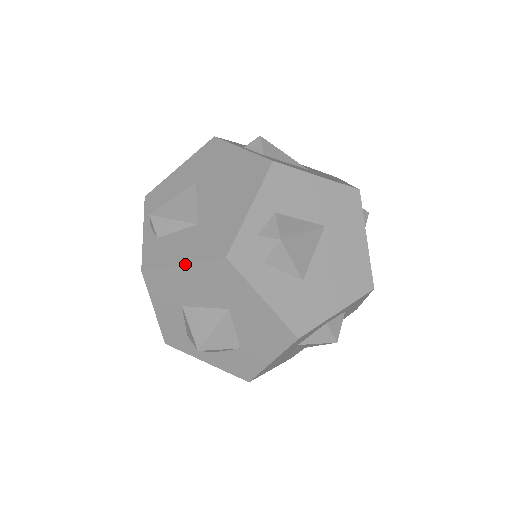
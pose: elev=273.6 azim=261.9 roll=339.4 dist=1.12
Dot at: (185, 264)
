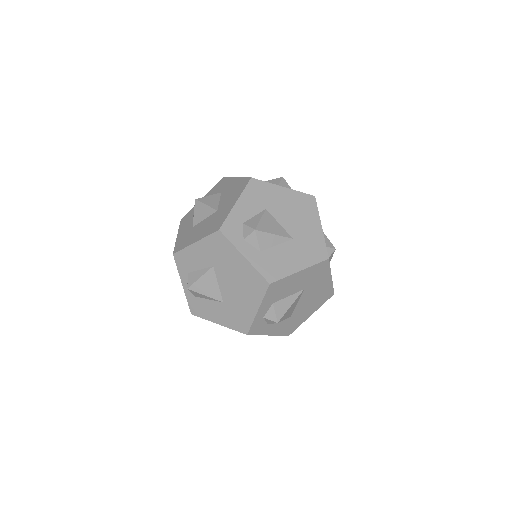
Dot at: (221, 325)
